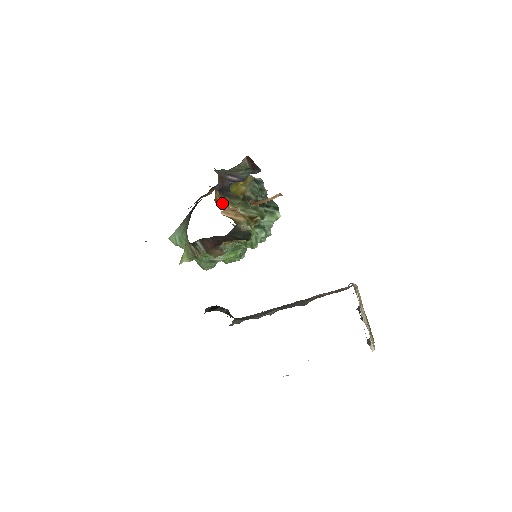
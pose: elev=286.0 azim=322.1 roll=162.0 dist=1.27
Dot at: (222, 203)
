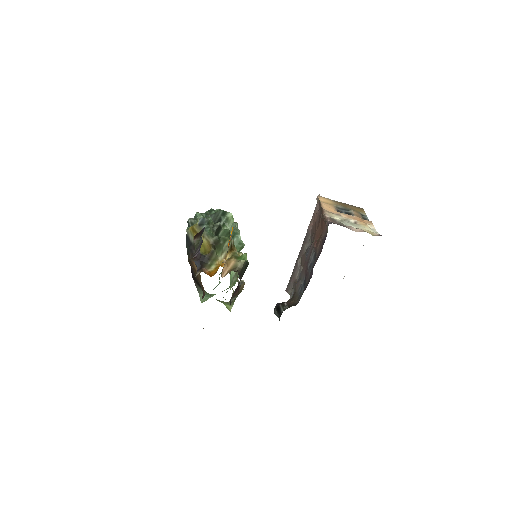
Dot at: (212, 269)
